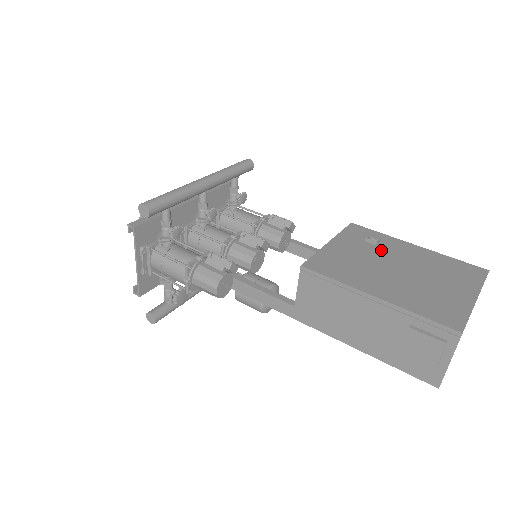
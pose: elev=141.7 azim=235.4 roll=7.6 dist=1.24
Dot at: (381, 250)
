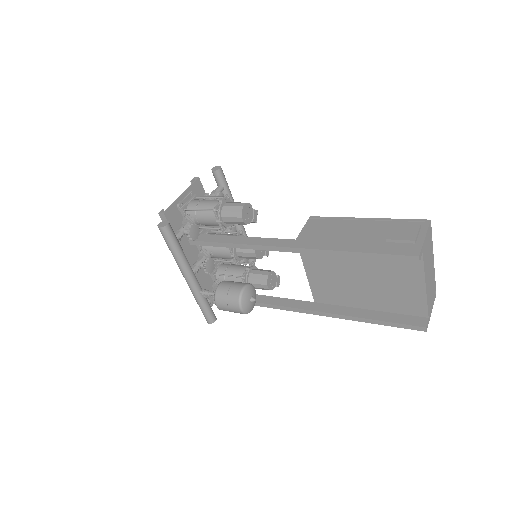
Dot at: occluded
